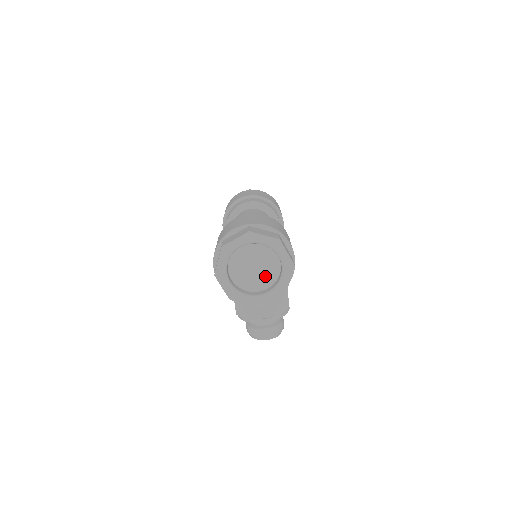
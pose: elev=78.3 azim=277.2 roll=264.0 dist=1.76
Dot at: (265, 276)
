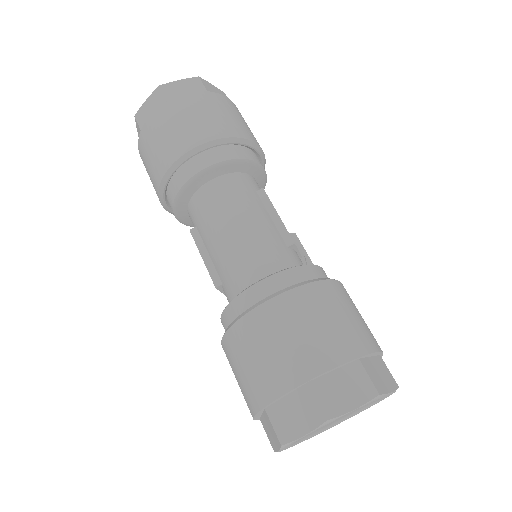
Dot at: occluded
